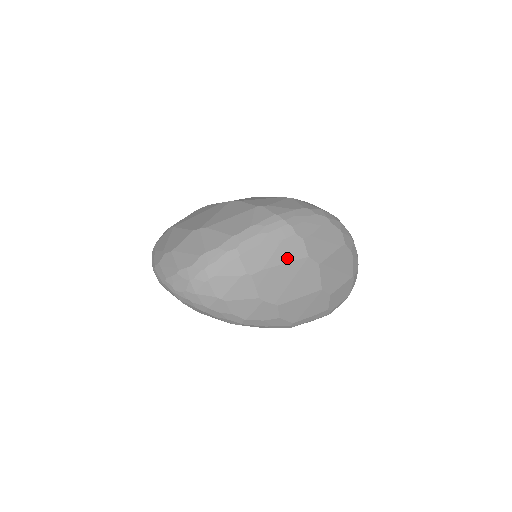
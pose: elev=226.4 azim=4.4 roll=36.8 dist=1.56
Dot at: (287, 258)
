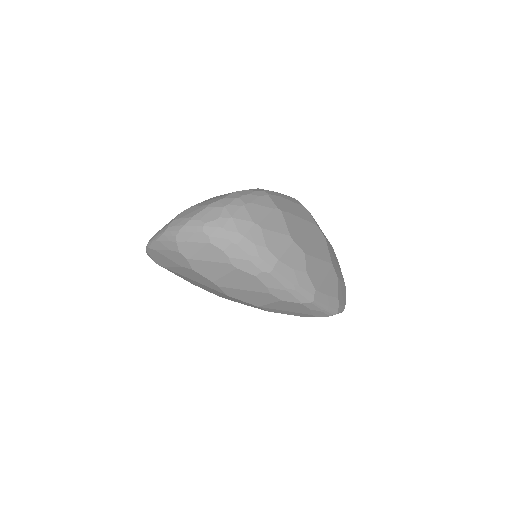
Dot at: (303, 216)
